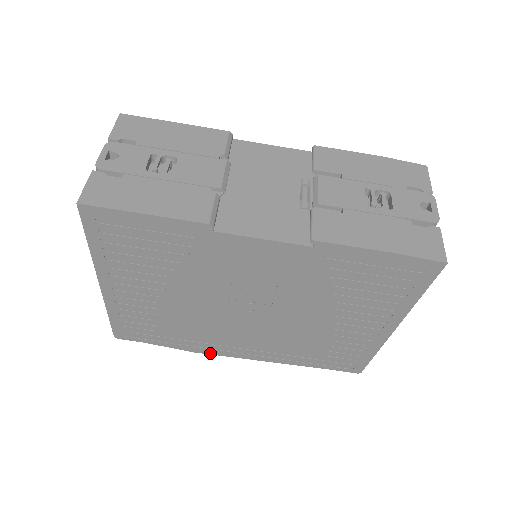
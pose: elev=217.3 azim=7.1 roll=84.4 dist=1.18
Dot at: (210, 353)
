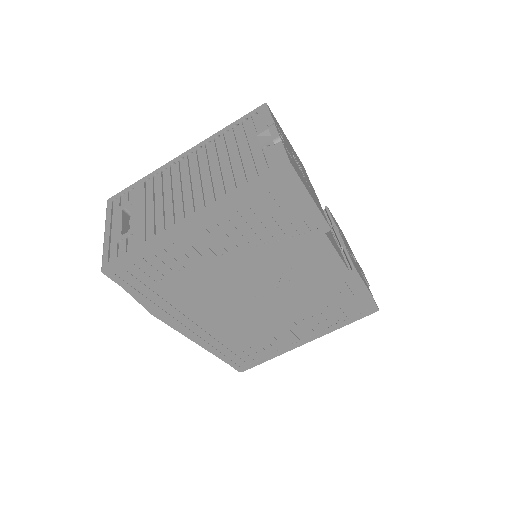
Dot at: (164, 320)
